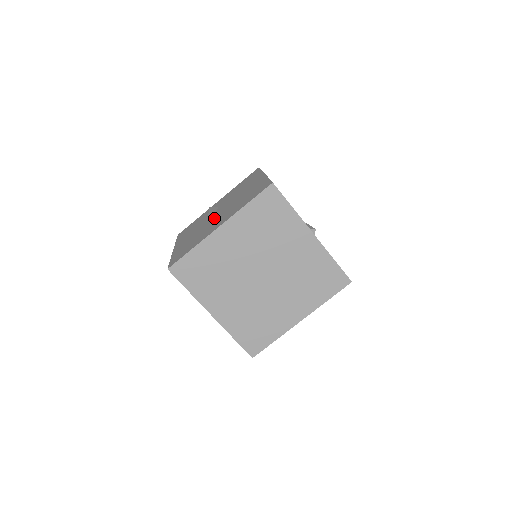
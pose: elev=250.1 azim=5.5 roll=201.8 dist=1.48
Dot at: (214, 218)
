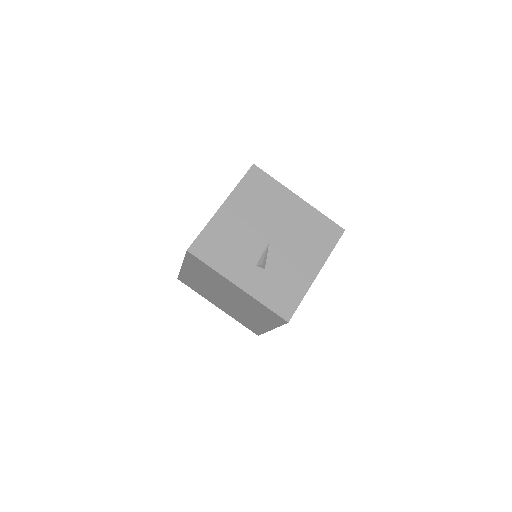
Dot at: occluded
